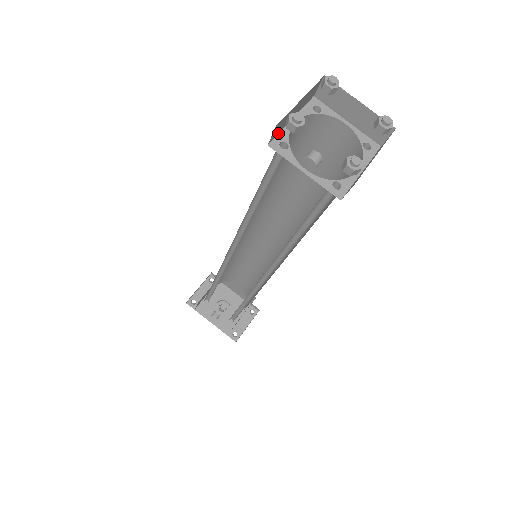
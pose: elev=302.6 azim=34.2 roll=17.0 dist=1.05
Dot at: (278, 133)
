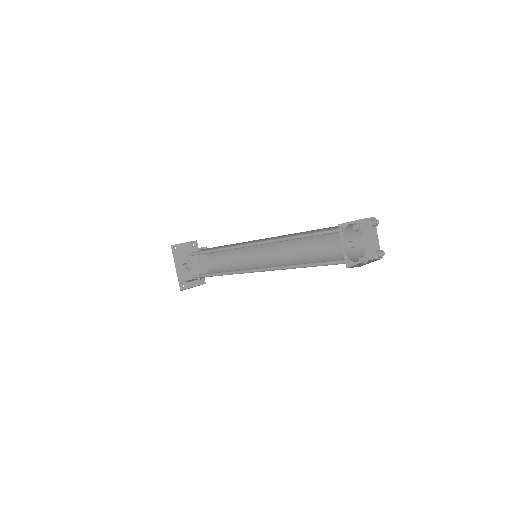
Dot at: (344, 223)
